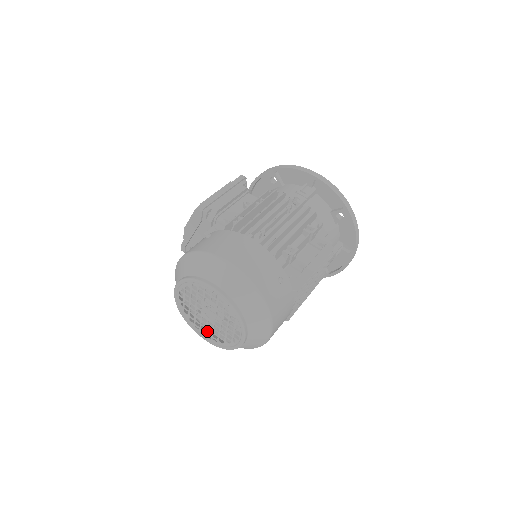
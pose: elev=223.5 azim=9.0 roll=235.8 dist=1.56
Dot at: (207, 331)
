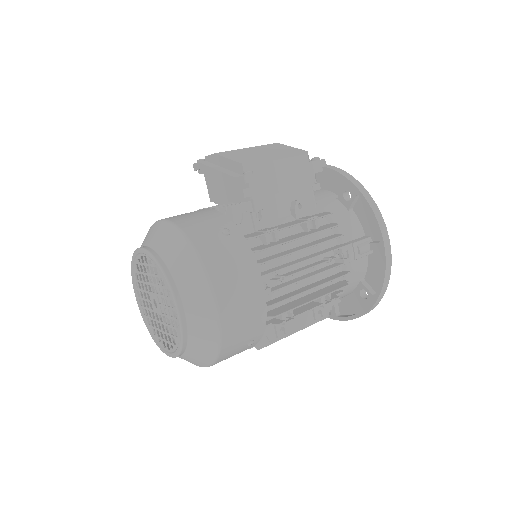
Dot at: occluded
